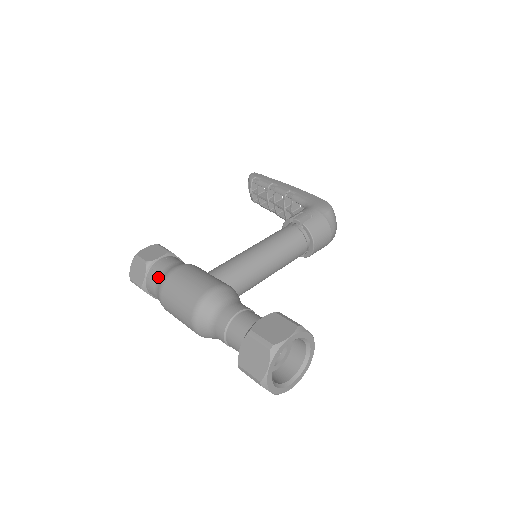
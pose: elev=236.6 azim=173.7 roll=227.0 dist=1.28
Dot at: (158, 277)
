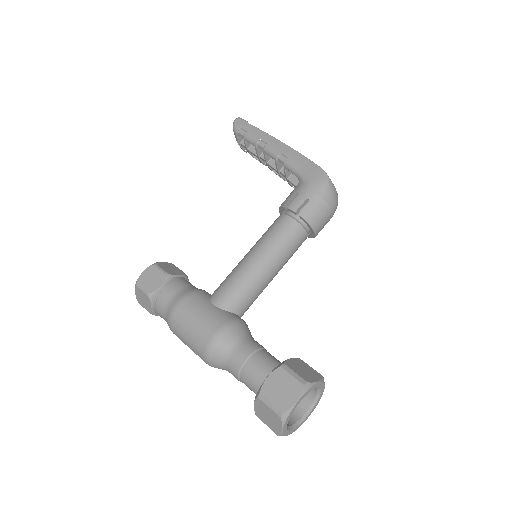
Dot at: (164, 311)
